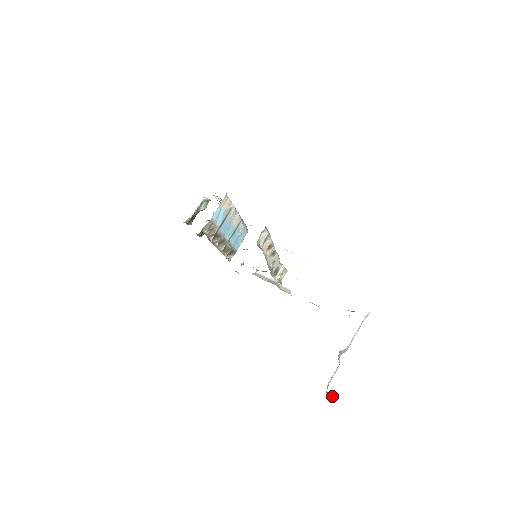
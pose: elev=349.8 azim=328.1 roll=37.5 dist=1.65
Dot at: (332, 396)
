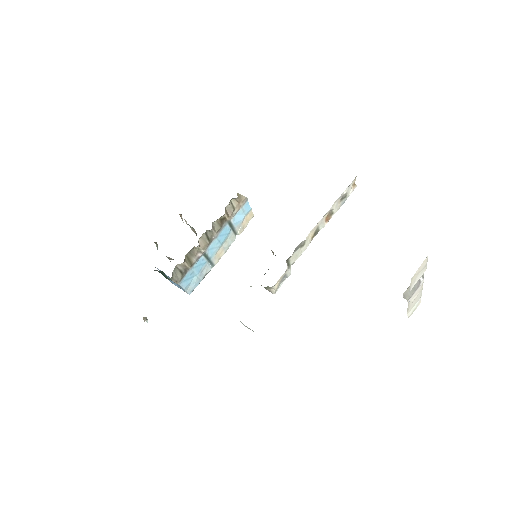
Dot at: occluded
